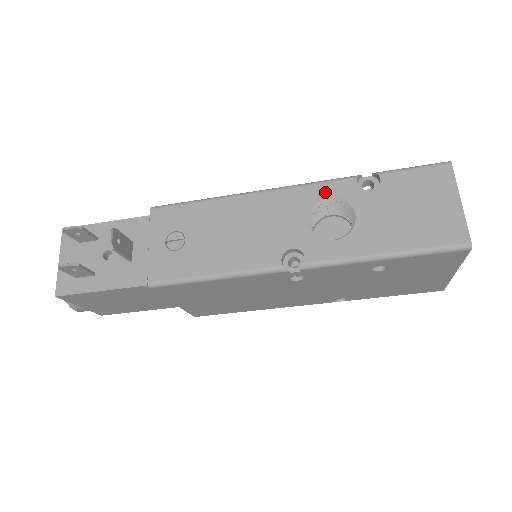
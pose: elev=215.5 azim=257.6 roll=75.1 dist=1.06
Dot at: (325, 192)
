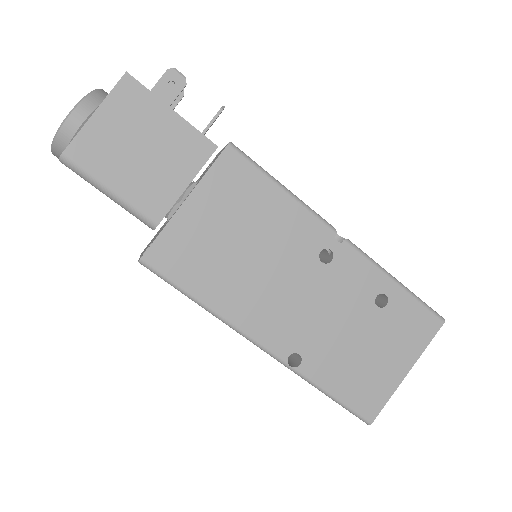
Dot at: occluded
